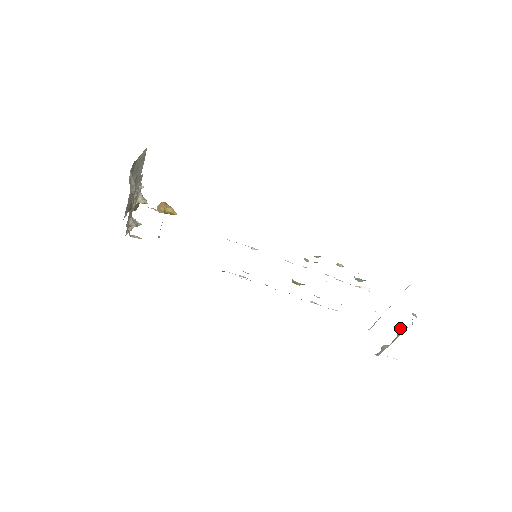
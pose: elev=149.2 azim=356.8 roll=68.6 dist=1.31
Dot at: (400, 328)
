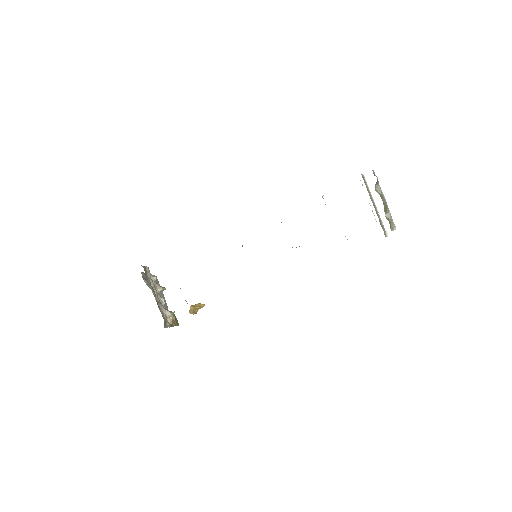
Dot at: (376, 189)
